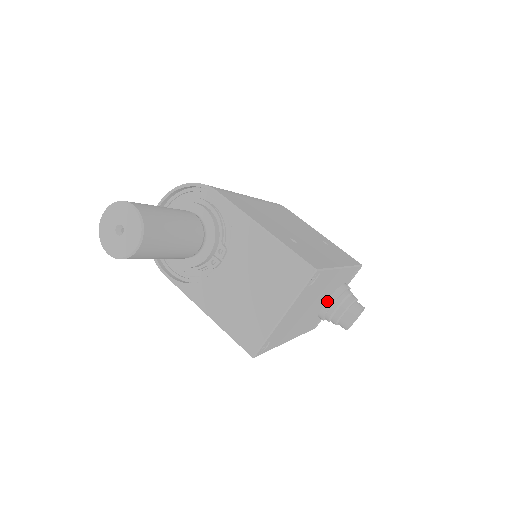
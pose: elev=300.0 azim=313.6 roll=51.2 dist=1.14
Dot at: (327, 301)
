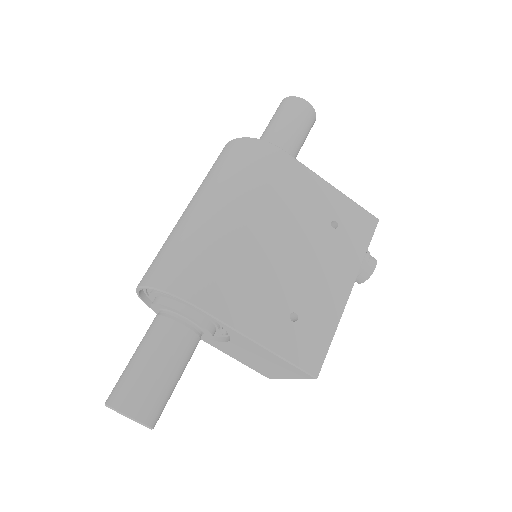
Dot at: occluded
